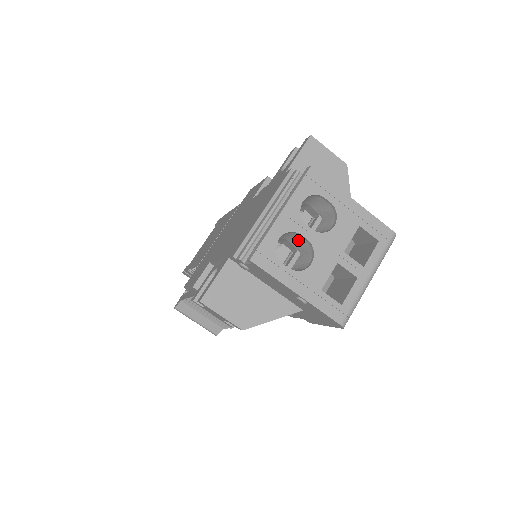
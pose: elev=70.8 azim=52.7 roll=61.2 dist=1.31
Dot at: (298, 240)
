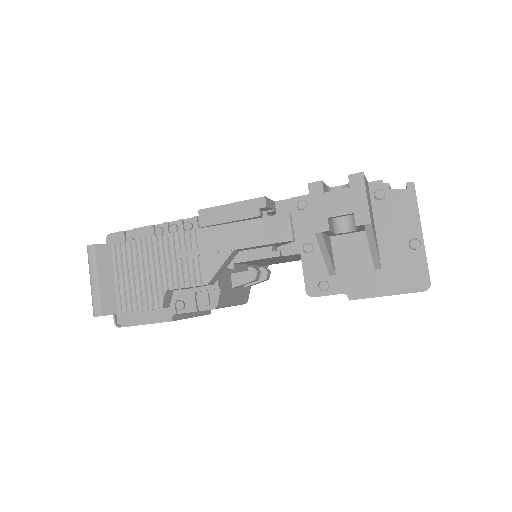
Dot at: occluded
